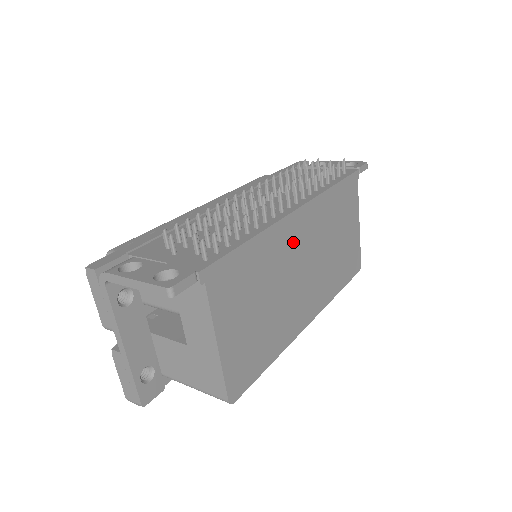
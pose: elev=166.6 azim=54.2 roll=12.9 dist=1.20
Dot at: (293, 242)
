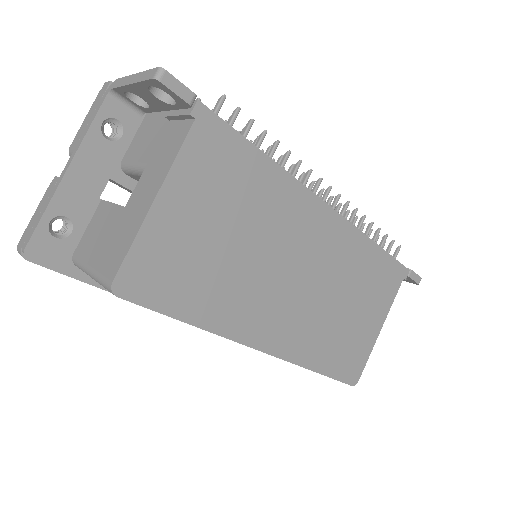
Dot at: (304, 230)
